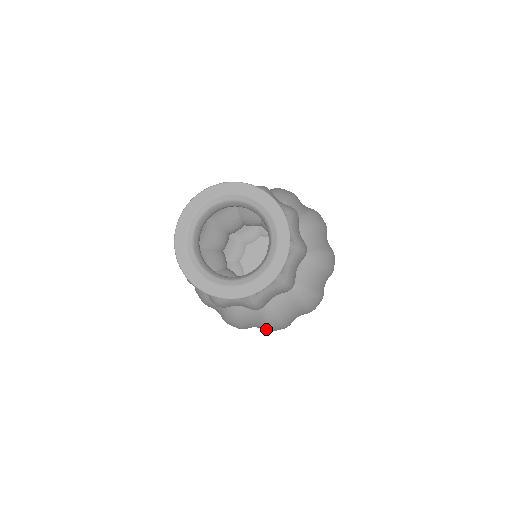
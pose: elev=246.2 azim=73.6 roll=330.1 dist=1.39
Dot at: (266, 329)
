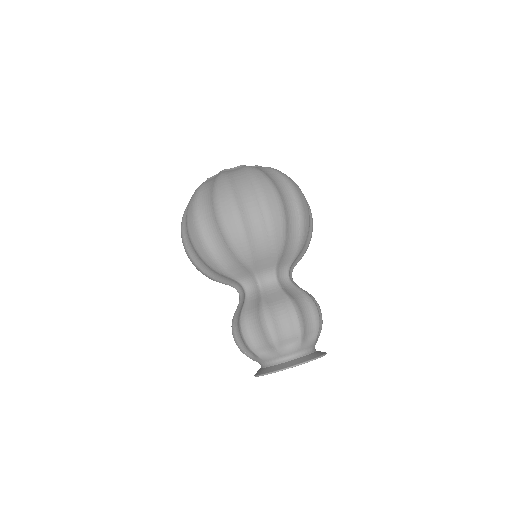
Dot at: occluded
